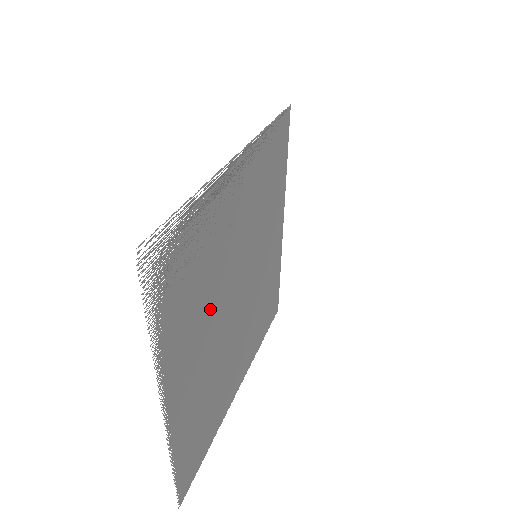
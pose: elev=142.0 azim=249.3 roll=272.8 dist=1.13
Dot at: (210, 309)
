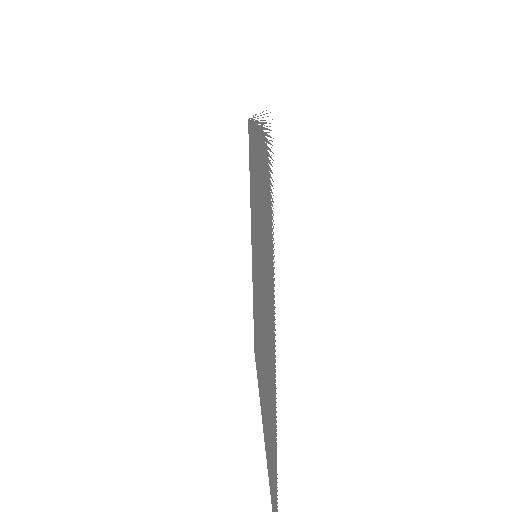
Dot at: occluded
